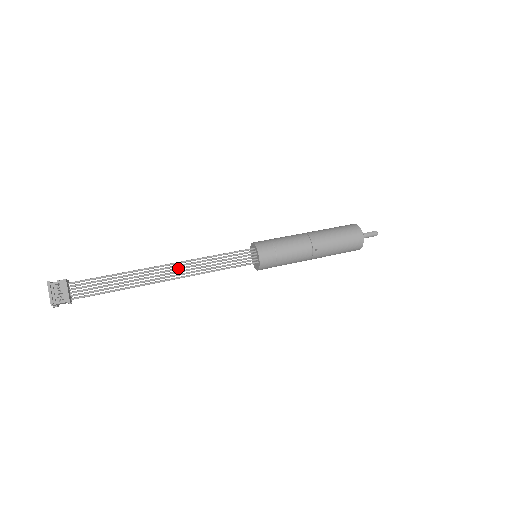
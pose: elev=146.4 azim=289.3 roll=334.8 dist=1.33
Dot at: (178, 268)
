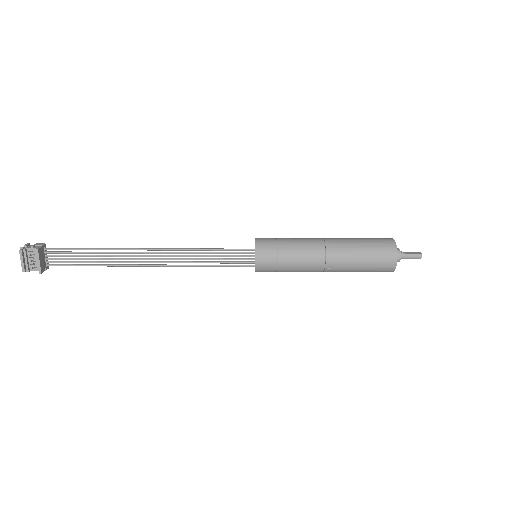
Dot at: (161, 255)
